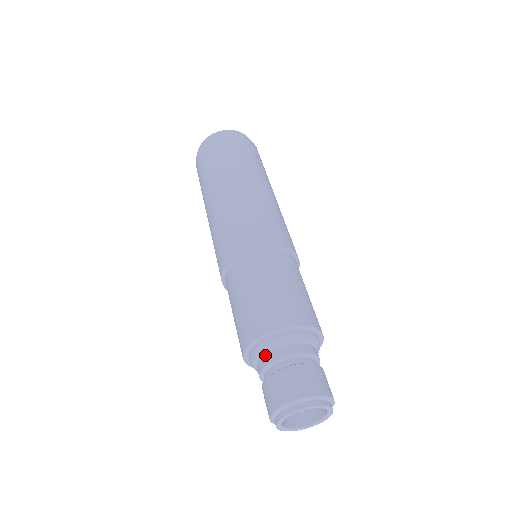
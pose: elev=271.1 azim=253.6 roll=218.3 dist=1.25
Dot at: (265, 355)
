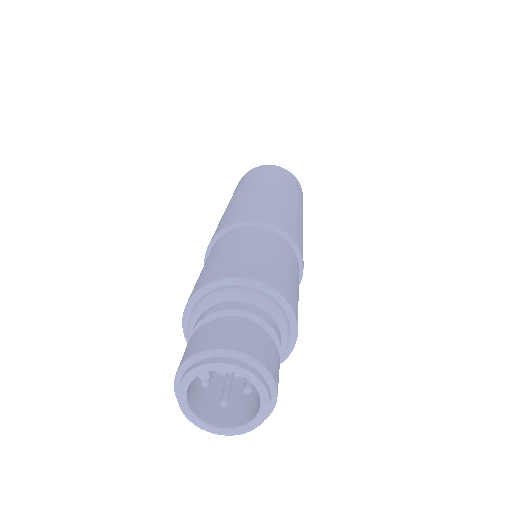
Dot at: (214, 305)
